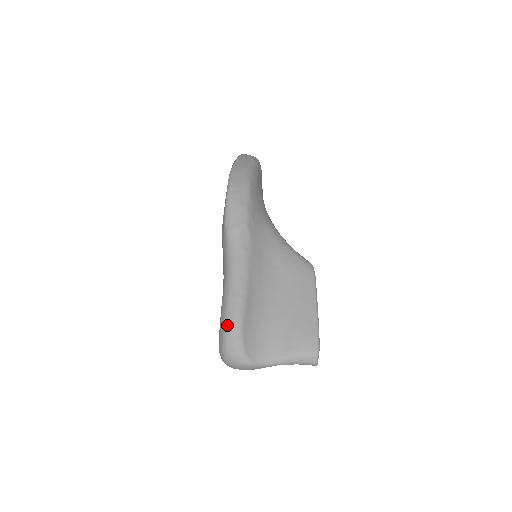
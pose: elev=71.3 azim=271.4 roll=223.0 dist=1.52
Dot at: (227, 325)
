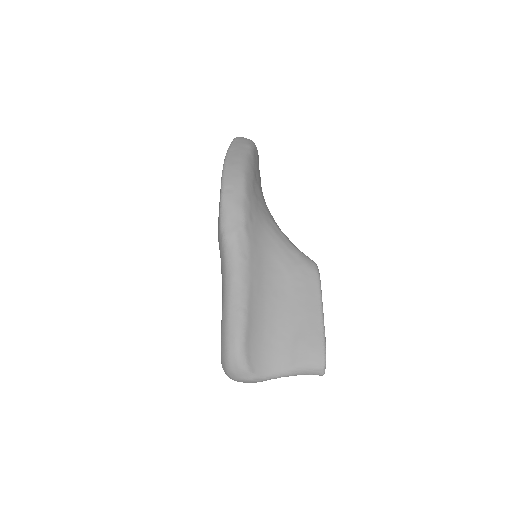
Dot at: (228, 341)
